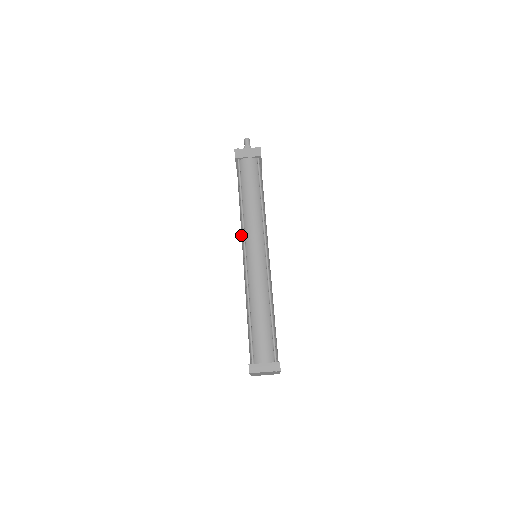
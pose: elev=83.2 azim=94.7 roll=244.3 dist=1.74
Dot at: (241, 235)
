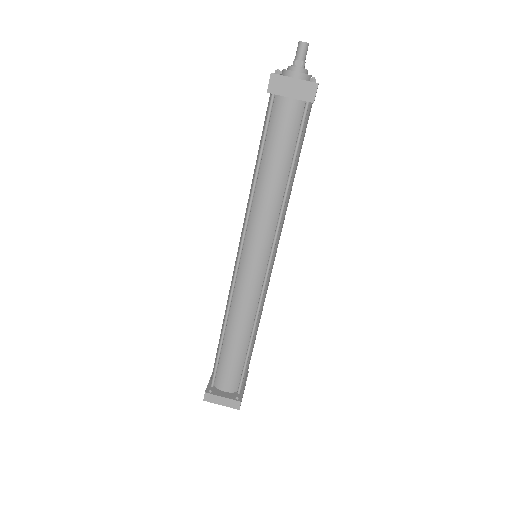
Dot at: occluded
